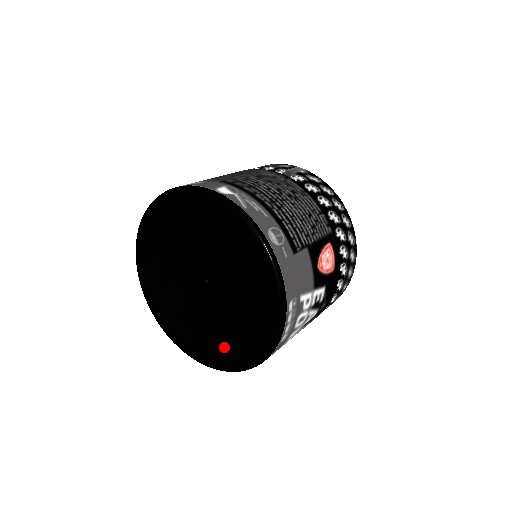
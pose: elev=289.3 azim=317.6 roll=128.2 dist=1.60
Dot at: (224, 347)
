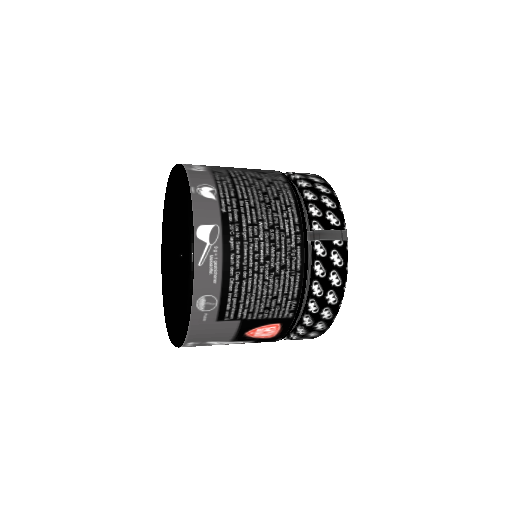
Dot at: (168, 299)
